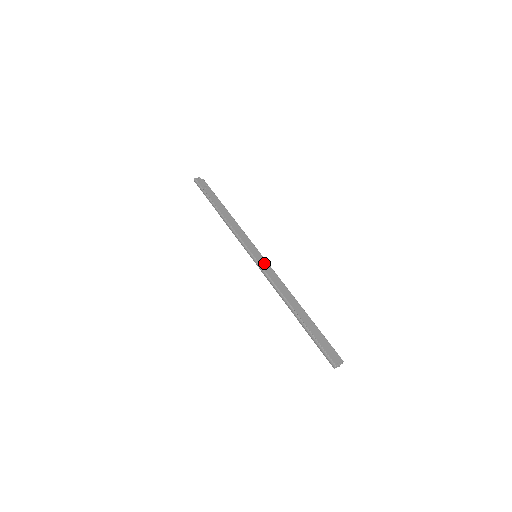
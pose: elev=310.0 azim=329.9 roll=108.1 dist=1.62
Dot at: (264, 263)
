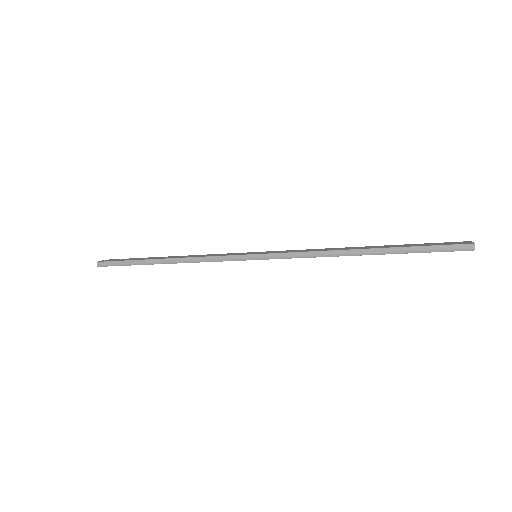
Dot at: (274, 252)
